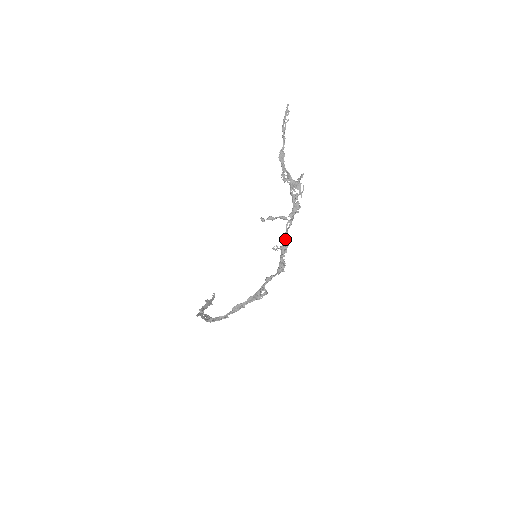
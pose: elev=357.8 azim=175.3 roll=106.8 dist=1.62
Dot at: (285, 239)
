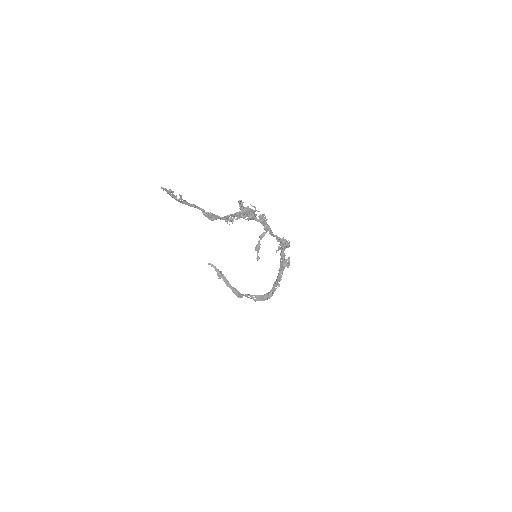
Dot at: (279, 240)
